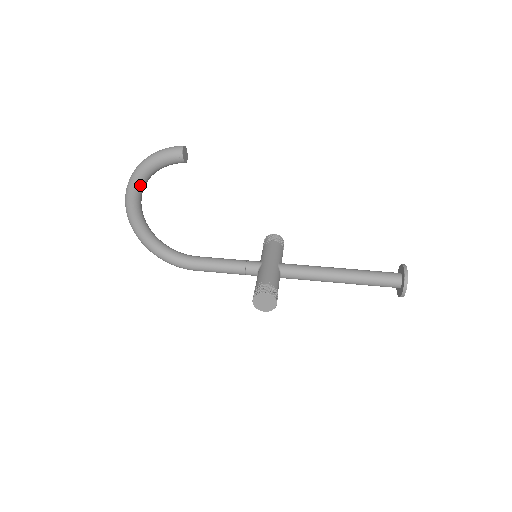
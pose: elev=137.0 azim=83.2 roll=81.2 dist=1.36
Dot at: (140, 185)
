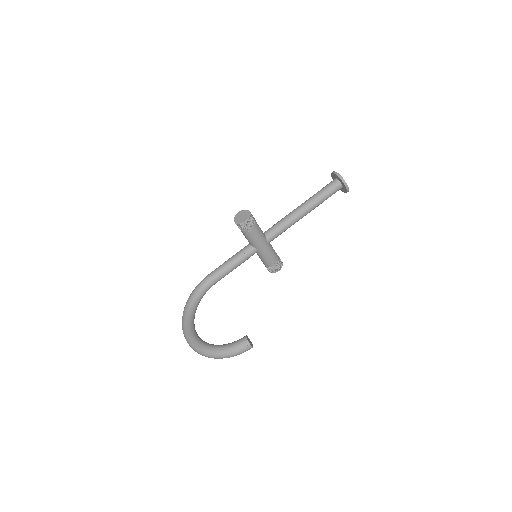
Dot at: occluded
